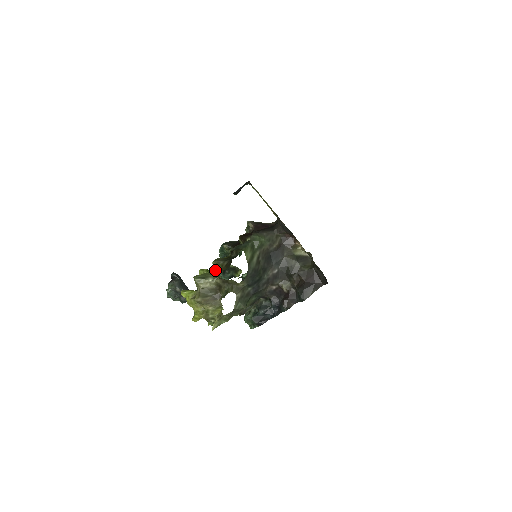
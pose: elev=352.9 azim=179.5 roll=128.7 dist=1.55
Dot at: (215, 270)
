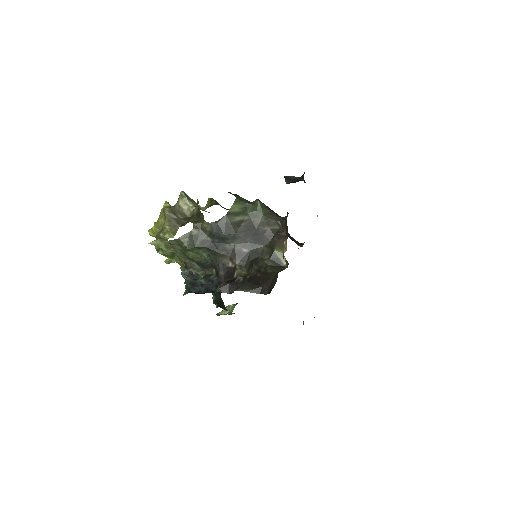
Dot at: (205, 206)
